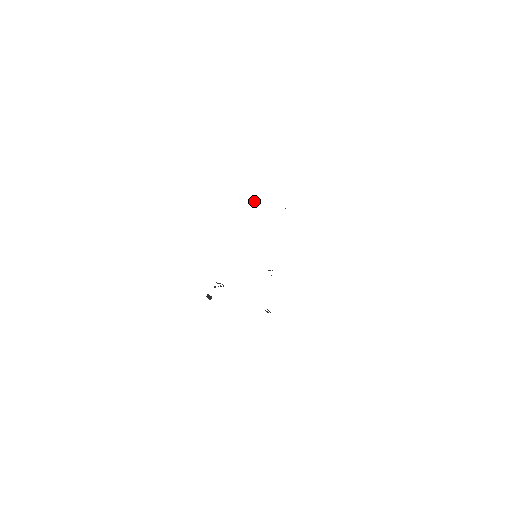
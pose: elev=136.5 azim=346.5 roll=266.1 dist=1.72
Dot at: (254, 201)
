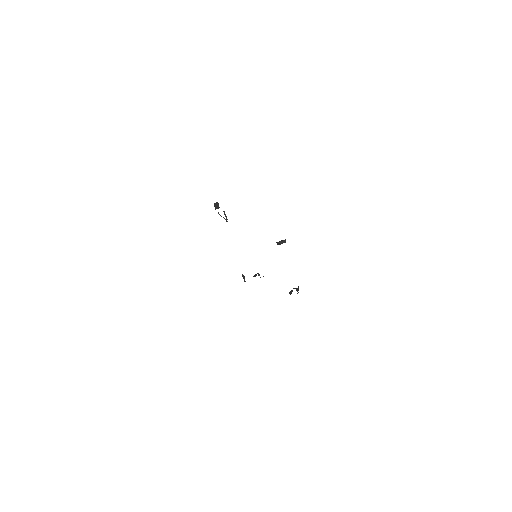
Dot at: (279, 243)
